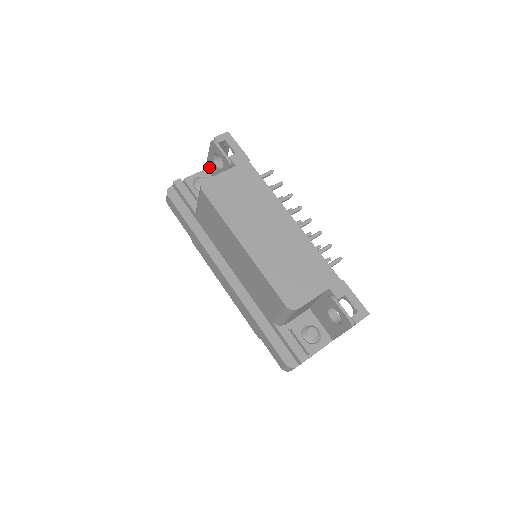
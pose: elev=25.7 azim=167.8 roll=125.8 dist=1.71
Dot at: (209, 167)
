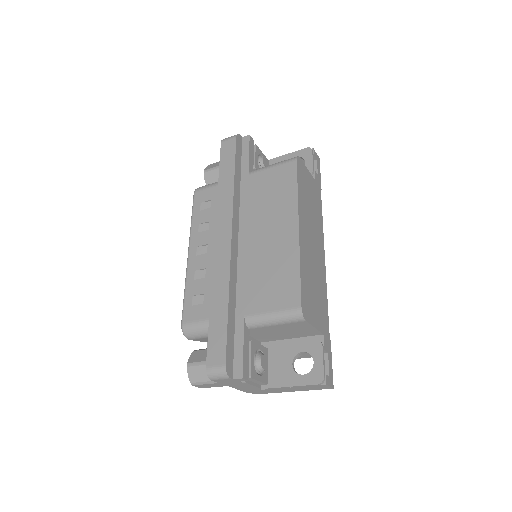
Dot at: (274, 162)
